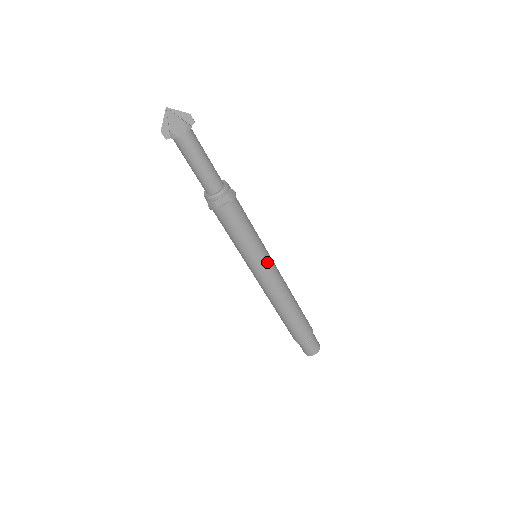
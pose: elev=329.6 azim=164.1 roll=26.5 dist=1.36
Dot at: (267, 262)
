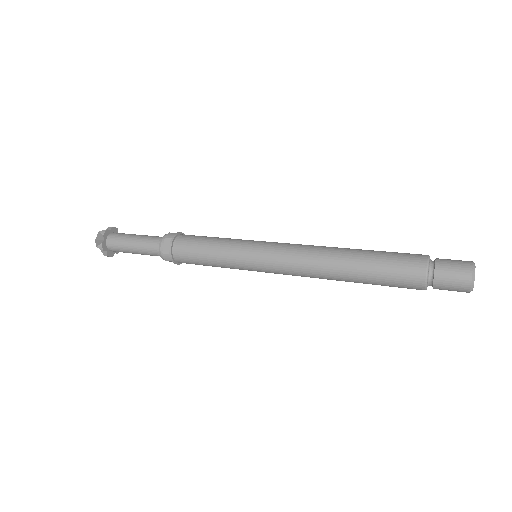
Dot at: (260, 247)
